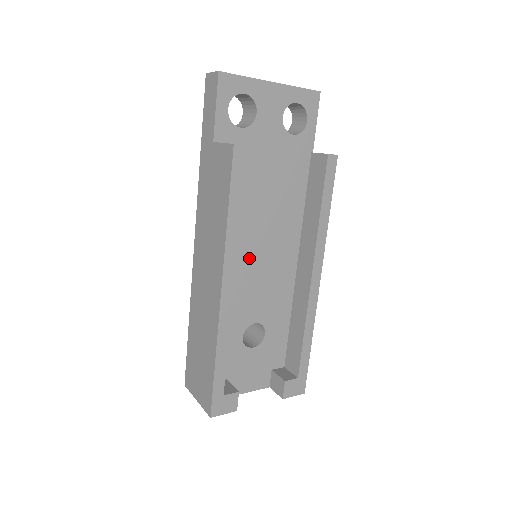
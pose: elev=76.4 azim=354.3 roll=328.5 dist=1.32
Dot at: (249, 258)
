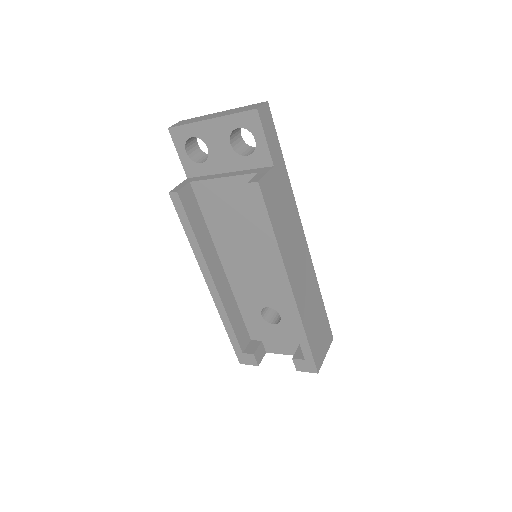
Dot at: (241, 260)
